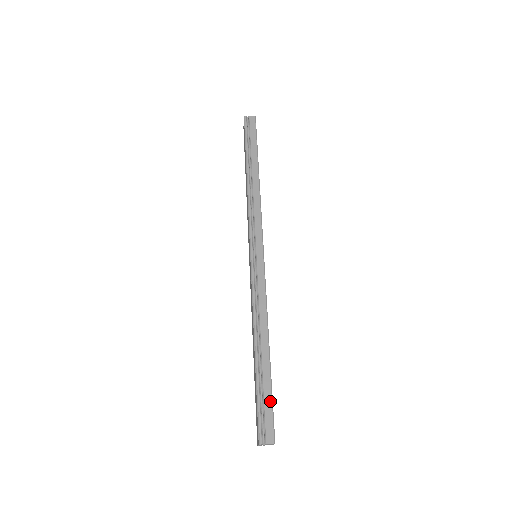
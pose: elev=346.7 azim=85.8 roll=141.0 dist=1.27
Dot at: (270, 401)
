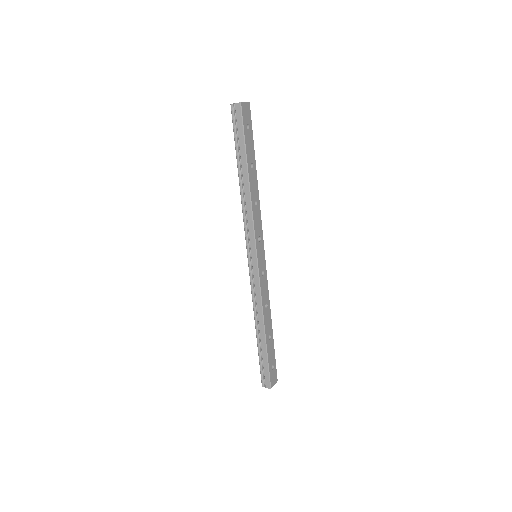
Dot at: (267, 366)
